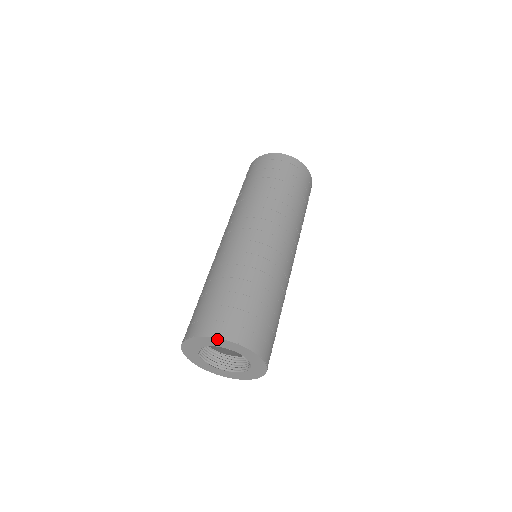
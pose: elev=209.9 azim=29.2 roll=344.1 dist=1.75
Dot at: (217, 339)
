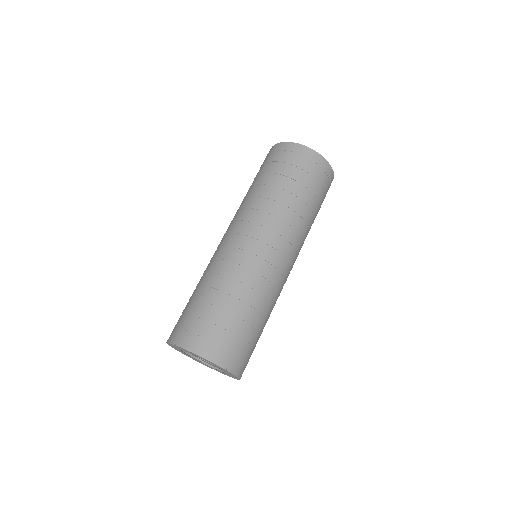
Dot at: (192, 353)
